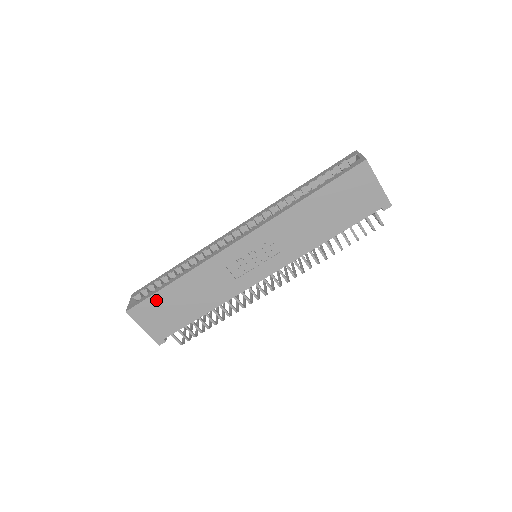
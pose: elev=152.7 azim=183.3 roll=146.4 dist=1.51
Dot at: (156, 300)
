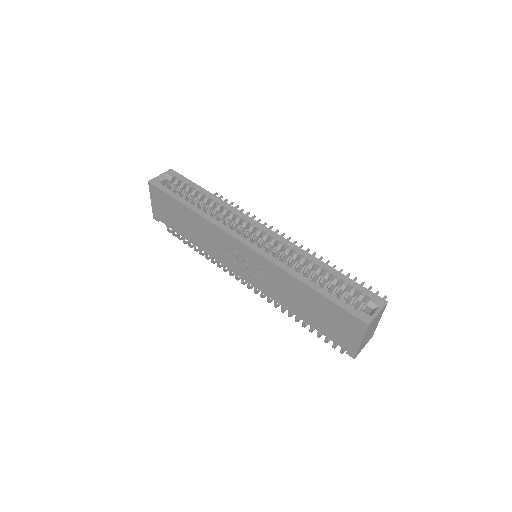
Dot at: (170, 200)
